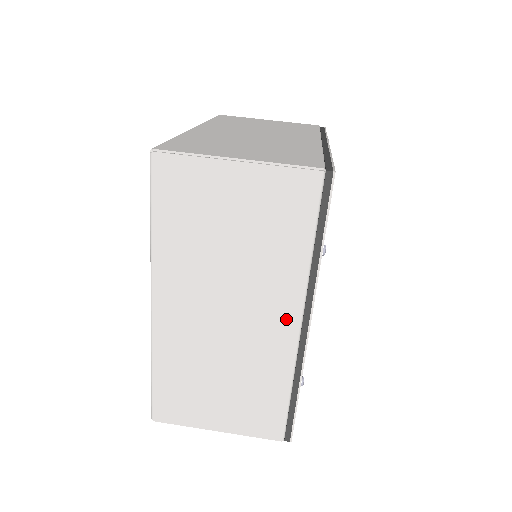
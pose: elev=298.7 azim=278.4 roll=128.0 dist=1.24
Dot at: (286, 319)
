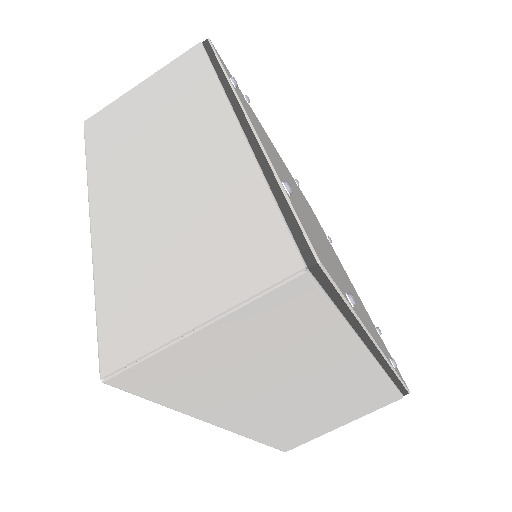
Dot at: (353, 360)
